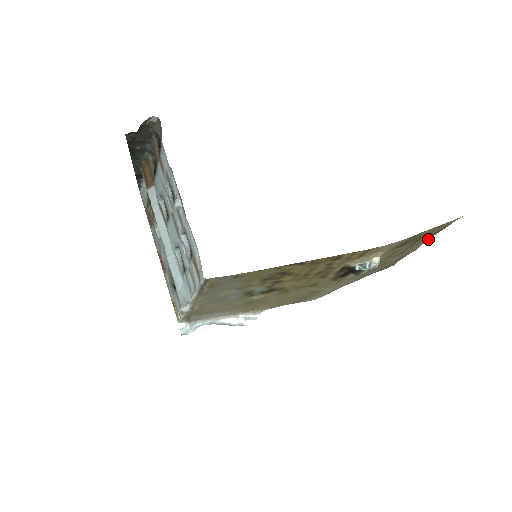
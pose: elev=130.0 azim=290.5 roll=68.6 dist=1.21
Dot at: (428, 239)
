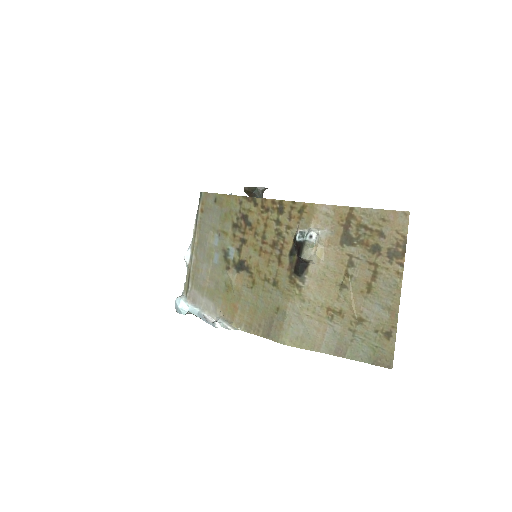
Dot at: (398, 276)
